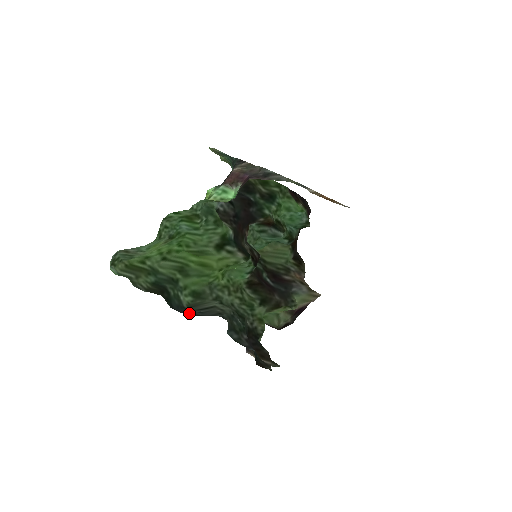
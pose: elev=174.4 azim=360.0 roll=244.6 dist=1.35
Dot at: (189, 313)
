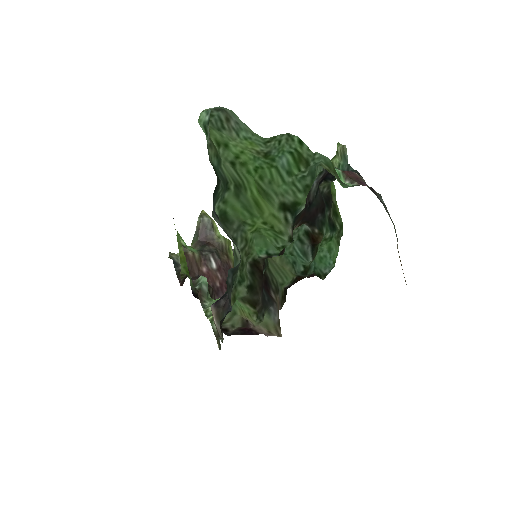
Dot at: occluded
